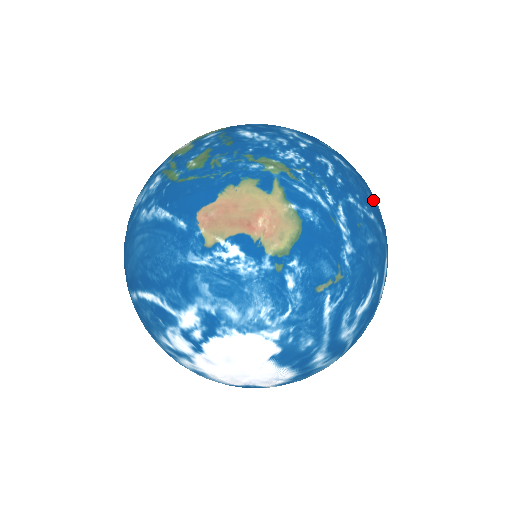
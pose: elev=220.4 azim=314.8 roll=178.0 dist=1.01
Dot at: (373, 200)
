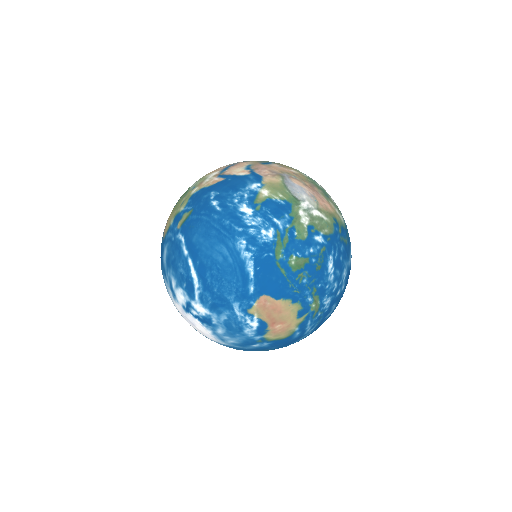
Dot at: occluded
